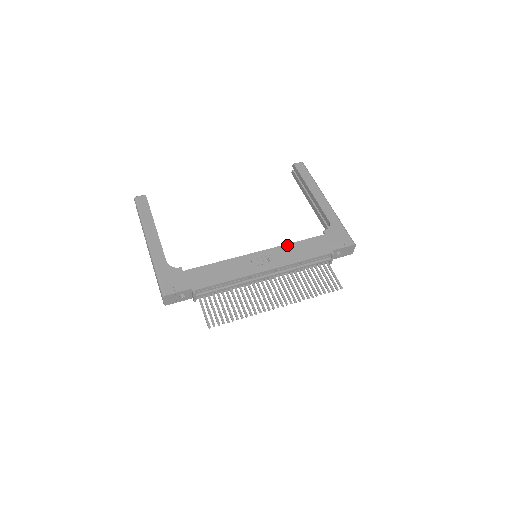
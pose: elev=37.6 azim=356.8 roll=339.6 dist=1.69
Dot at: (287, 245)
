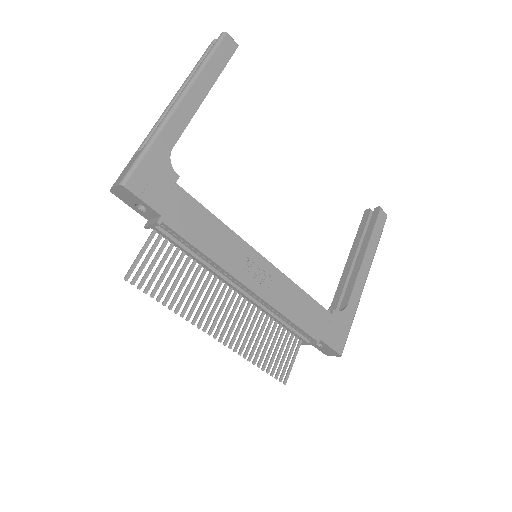
Dot at: (294, 284)
